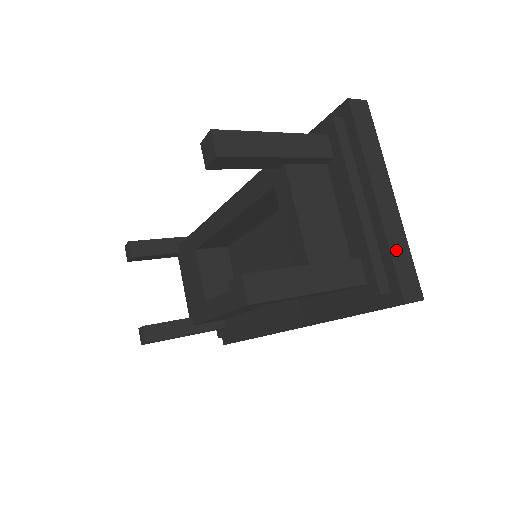
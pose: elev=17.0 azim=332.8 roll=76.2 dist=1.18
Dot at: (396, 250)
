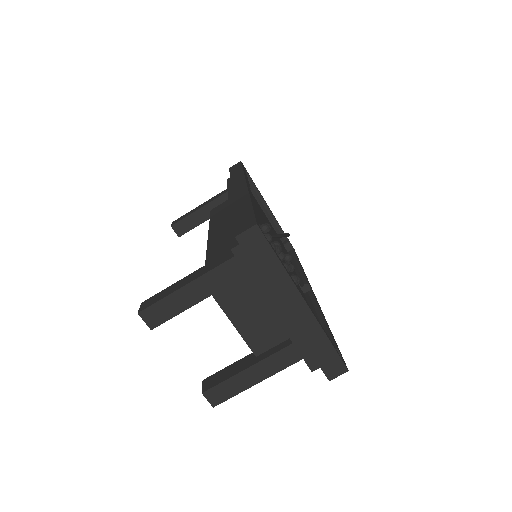
Dot at: (315, 347)
